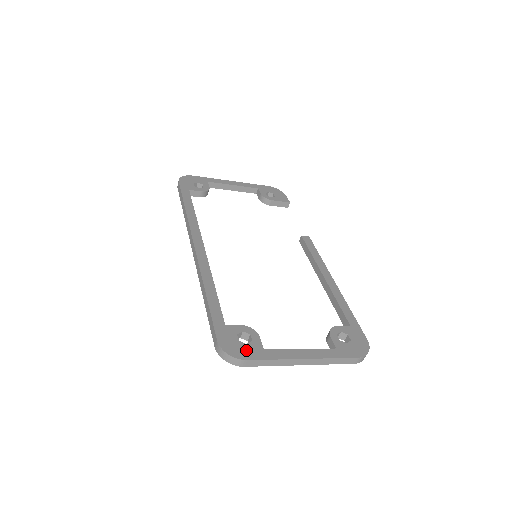
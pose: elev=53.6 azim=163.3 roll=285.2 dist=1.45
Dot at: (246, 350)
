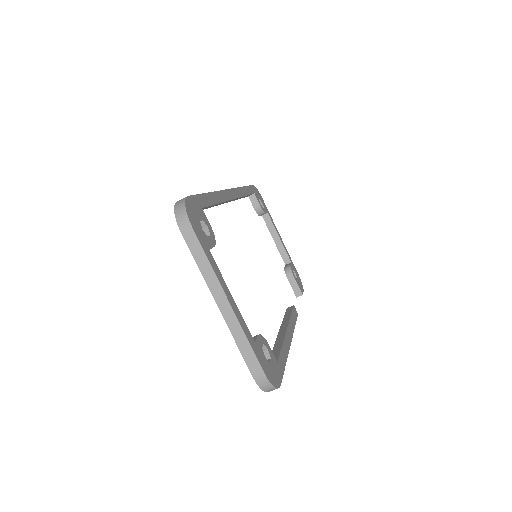
Dot at: (199, 228)
